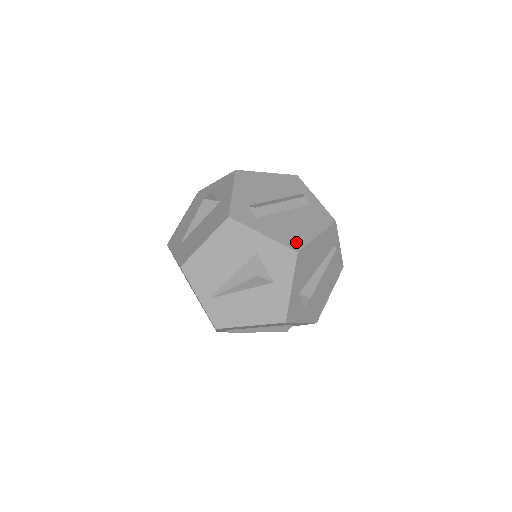
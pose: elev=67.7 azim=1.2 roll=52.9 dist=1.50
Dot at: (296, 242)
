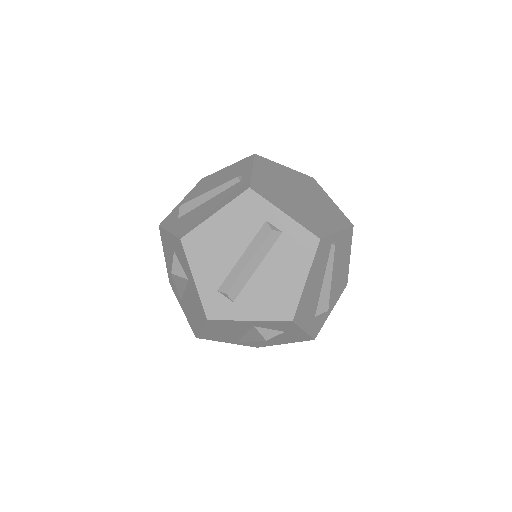
Dot at: (286, 308)
